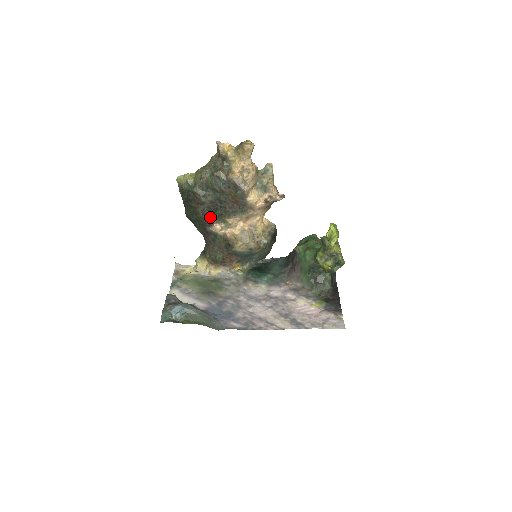
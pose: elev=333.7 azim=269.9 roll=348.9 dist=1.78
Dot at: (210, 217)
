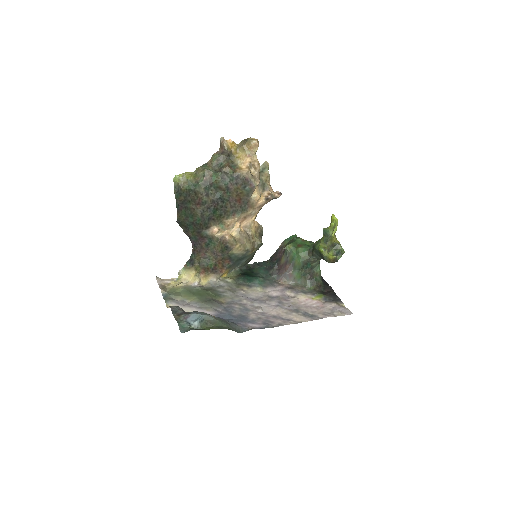
Dot at: (208, 219)
